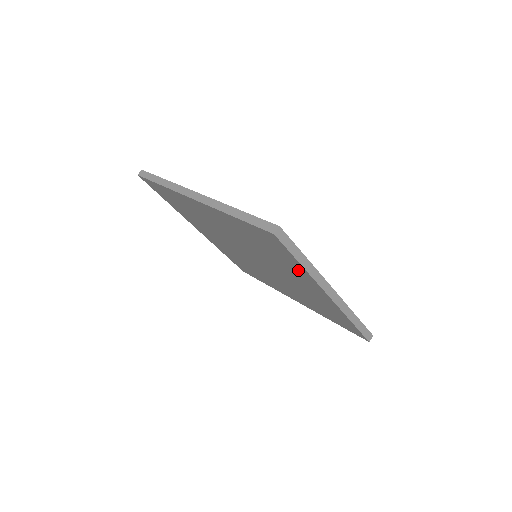
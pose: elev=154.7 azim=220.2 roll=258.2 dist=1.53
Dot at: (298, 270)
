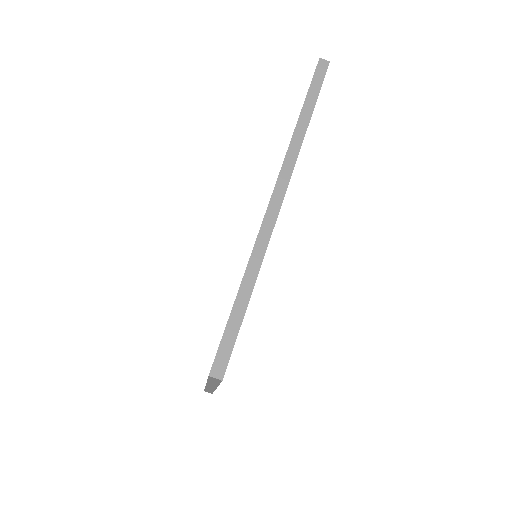
Dot at: occluded
